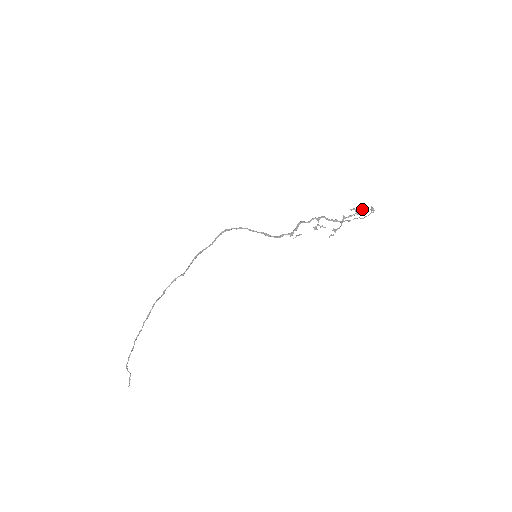
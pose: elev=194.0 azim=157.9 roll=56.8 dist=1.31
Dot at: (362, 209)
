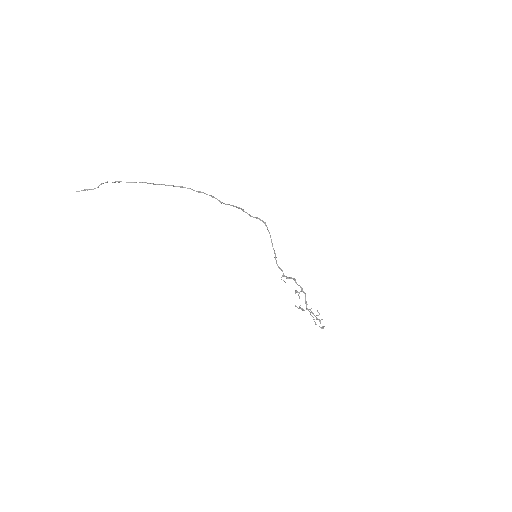
Dot at: occluded
